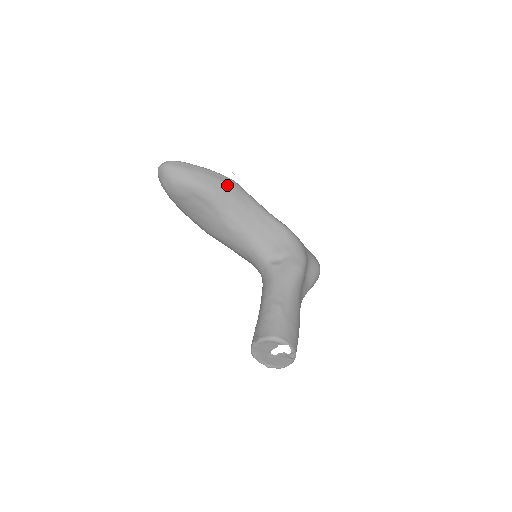
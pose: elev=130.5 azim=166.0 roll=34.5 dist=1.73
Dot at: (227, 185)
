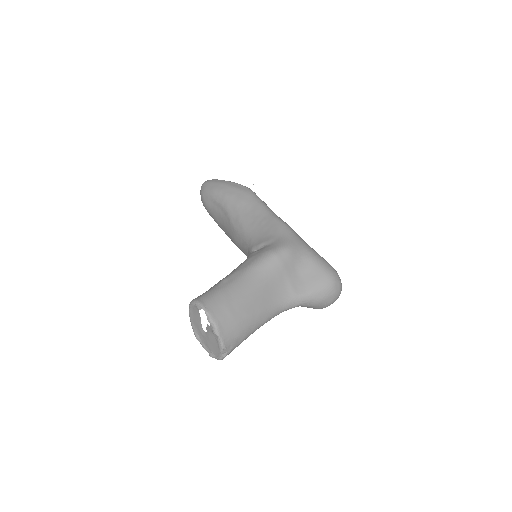
Dot at: (238, 190)
